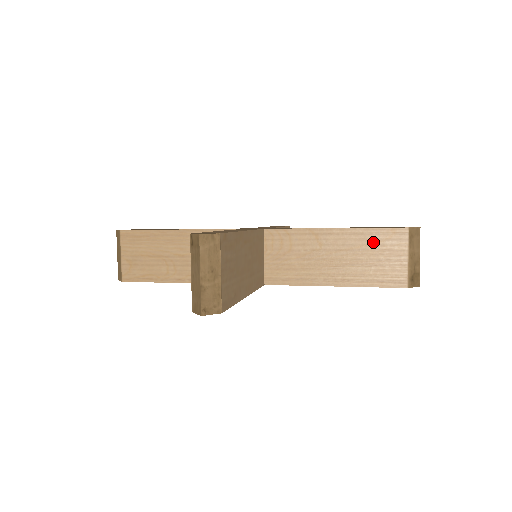
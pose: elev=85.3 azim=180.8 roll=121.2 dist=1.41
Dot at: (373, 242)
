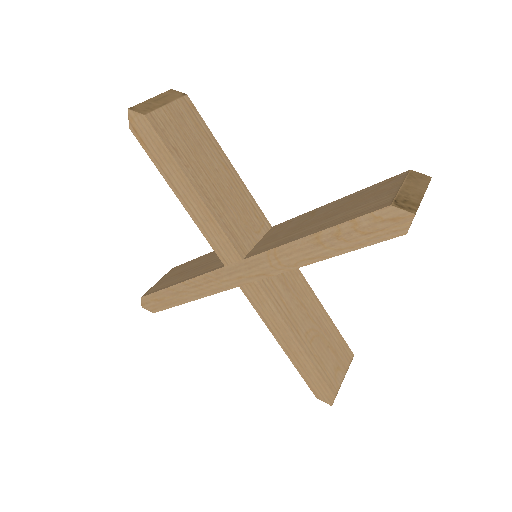
Dot at: (366, 193)
